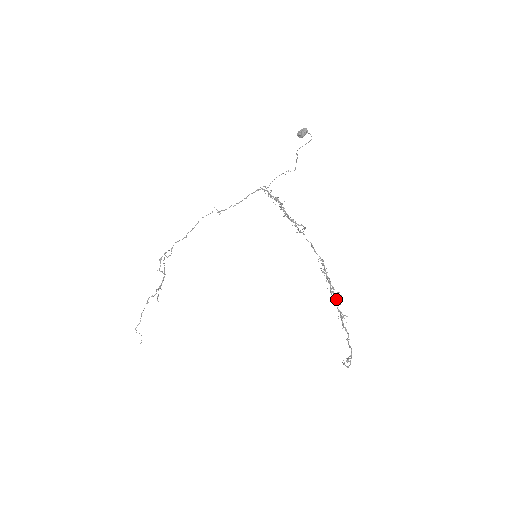
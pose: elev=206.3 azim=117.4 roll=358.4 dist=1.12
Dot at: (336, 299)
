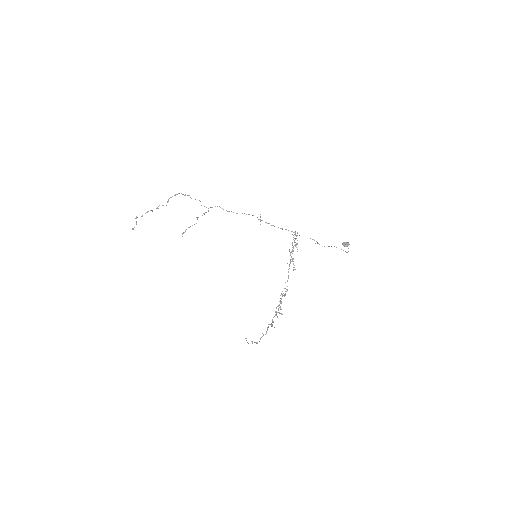
Dot at: (276, 313)
